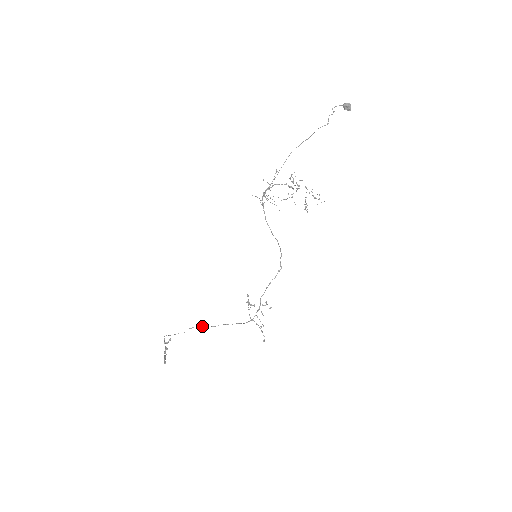
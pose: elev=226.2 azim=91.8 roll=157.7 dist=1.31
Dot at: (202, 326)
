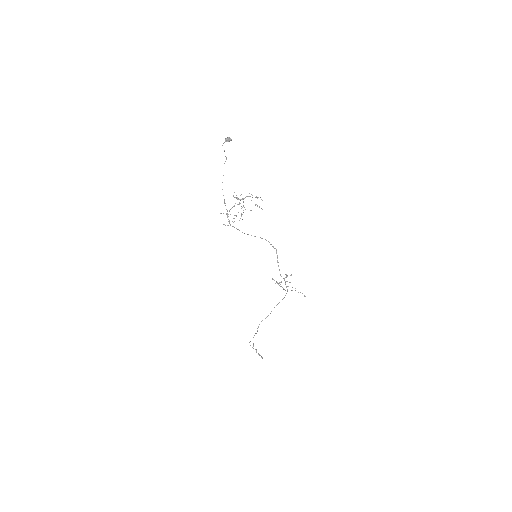
Dot at: occluded
